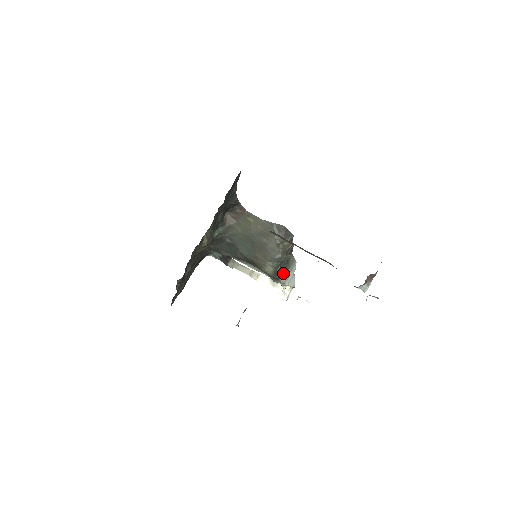
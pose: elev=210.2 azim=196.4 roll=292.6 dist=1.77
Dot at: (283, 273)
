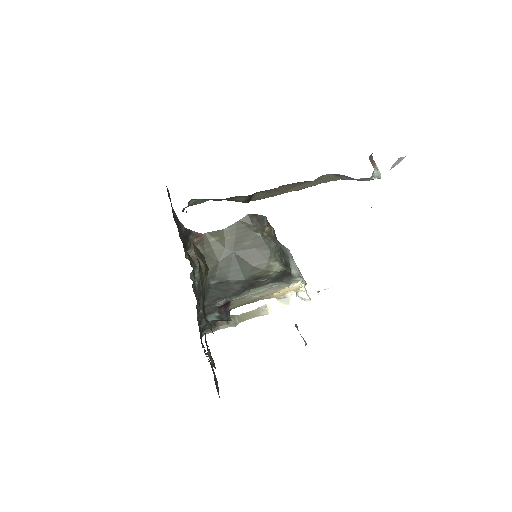
Dot at: (289, 266)
